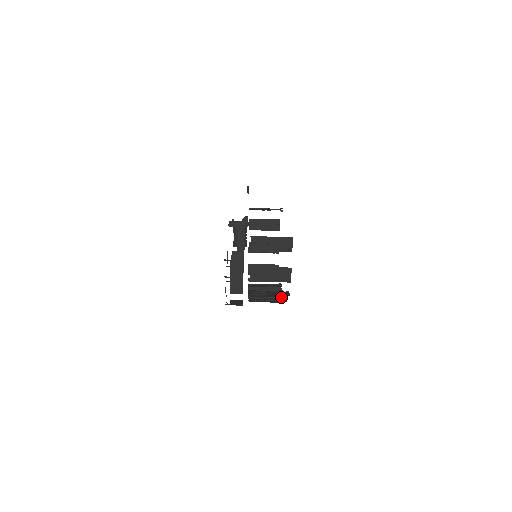
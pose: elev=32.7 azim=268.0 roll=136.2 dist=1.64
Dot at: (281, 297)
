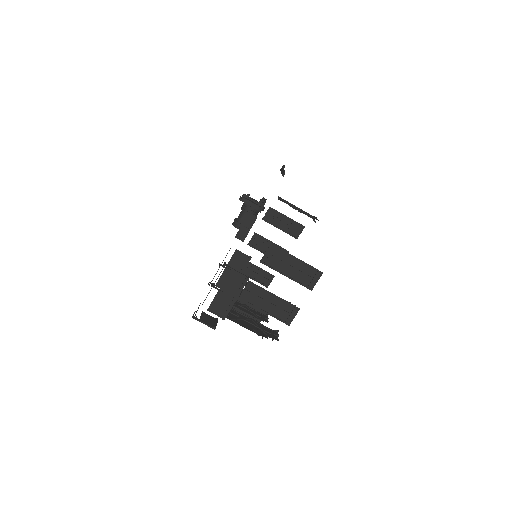
Dot at: (260, 320)
